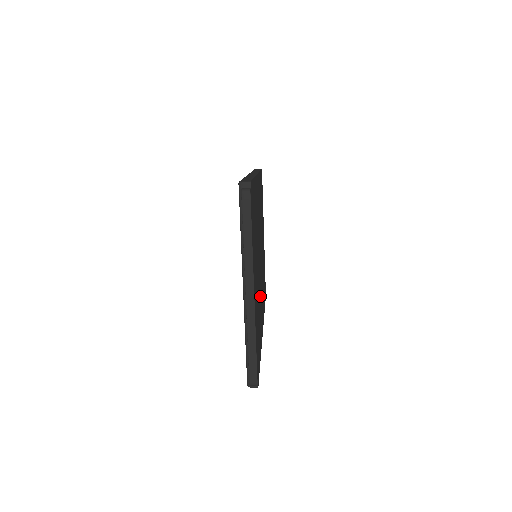
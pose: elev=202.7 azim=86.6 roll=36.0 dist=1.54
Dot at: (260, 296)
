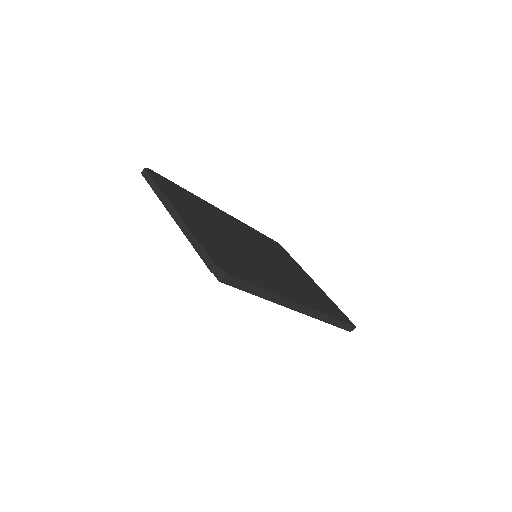
Dot at: (260, 265)
